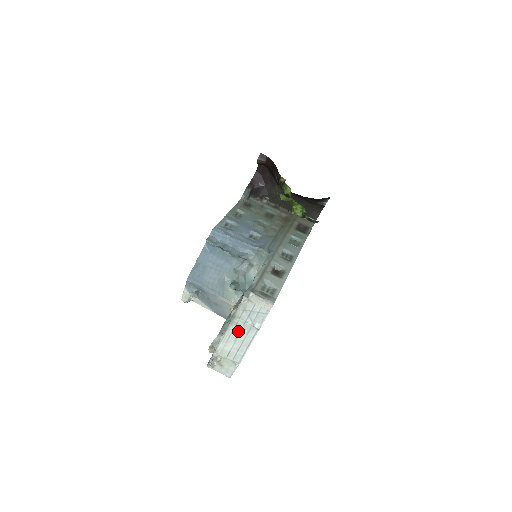
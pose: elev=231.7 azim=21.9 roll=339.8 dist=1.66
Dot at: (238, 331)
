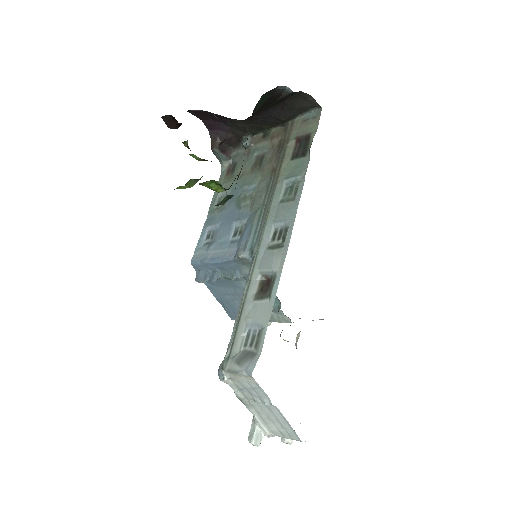
Dot at: (261, 411)
